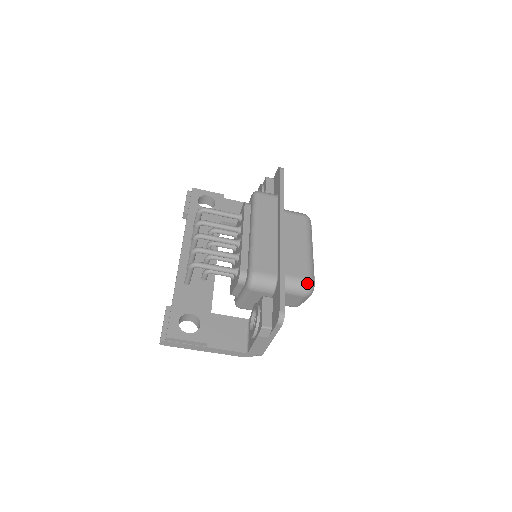
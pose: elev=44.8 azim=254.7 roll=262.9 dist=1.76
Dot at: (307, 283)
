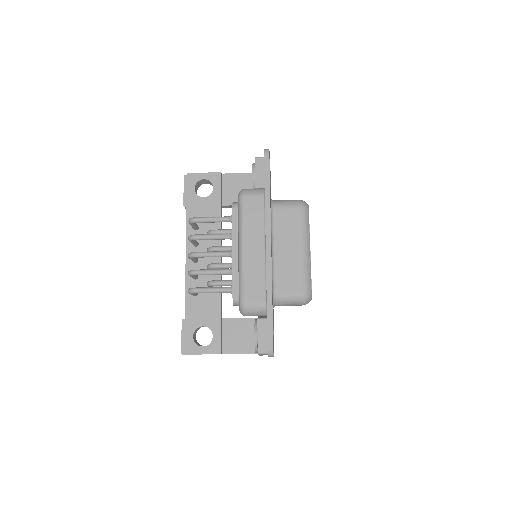
Dot at: (302, 296)
